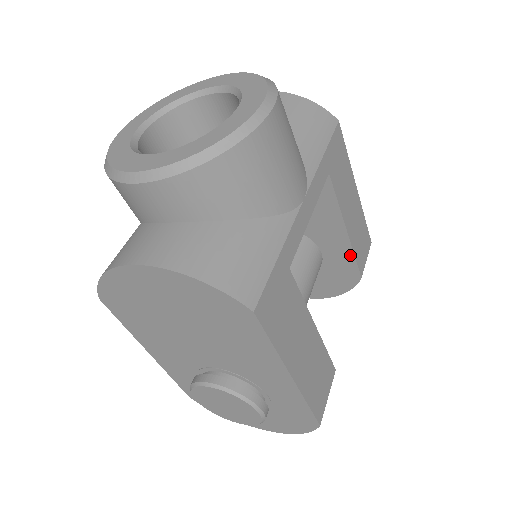
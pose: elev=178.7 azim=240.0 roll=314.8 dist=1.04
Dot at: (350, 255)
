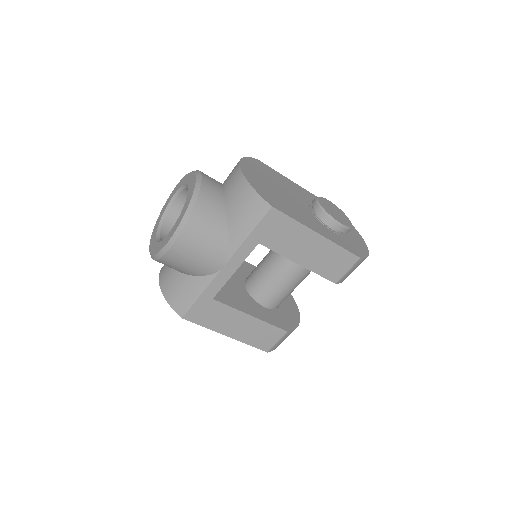
Dot at: (316, 272)
